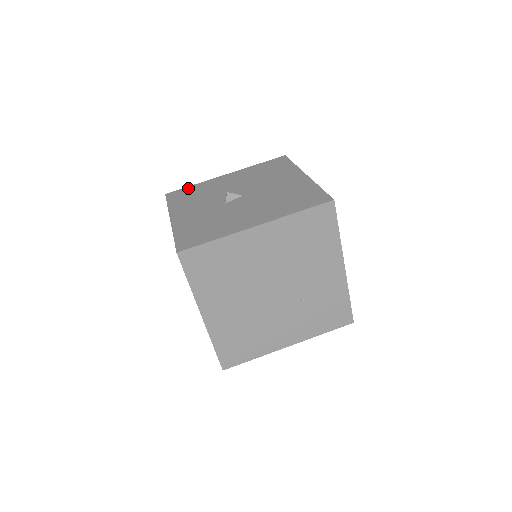
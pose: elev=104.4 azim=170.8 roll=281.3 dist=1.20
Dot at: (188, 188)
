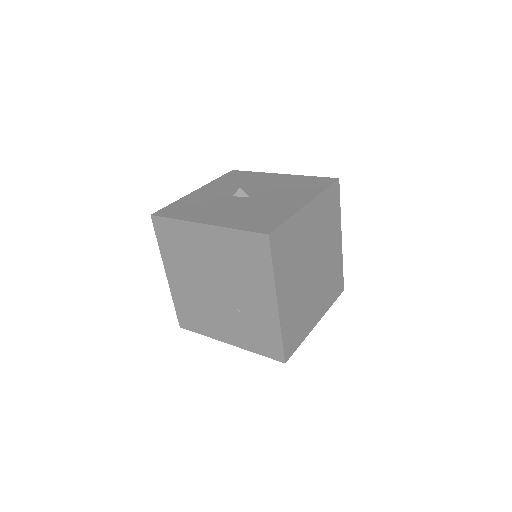
Dot at: (247, 172)
